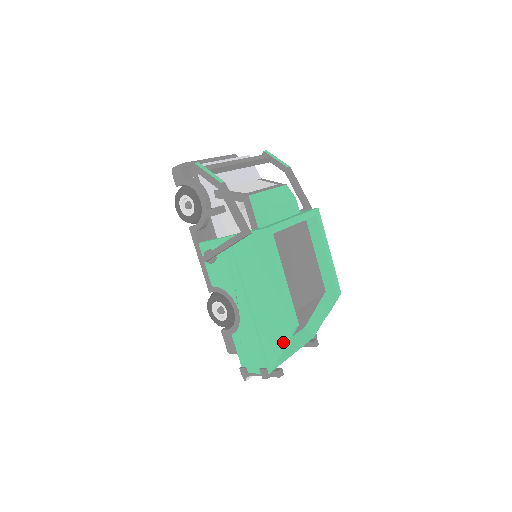
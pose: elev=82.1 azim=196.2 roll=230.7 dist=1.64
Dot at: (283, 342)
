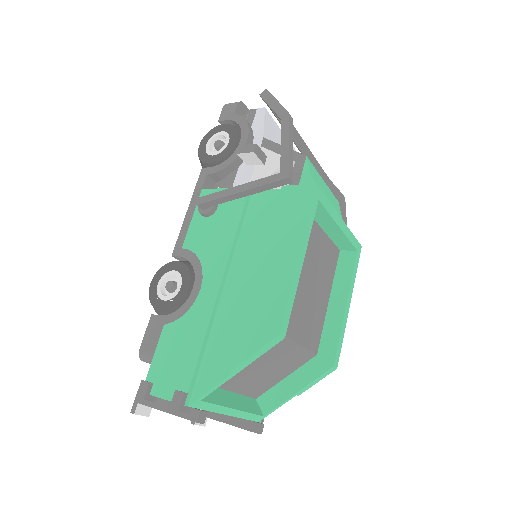
Dot at: (244, 354)
